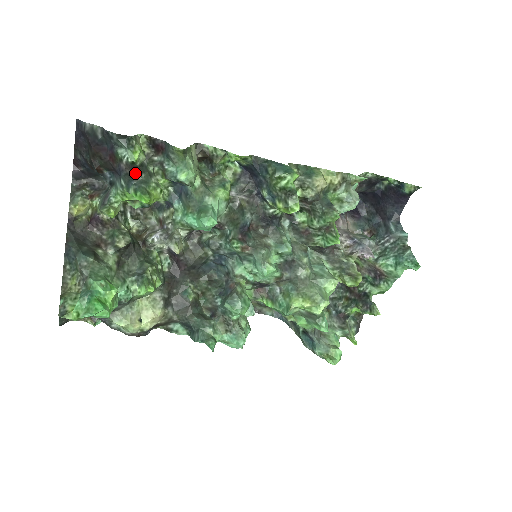
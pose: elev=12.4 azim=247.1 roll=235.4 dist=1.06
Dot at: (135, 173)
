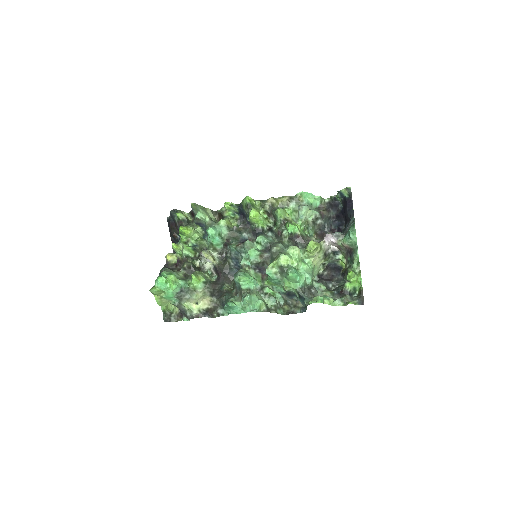
Dot at: (182, 225)
